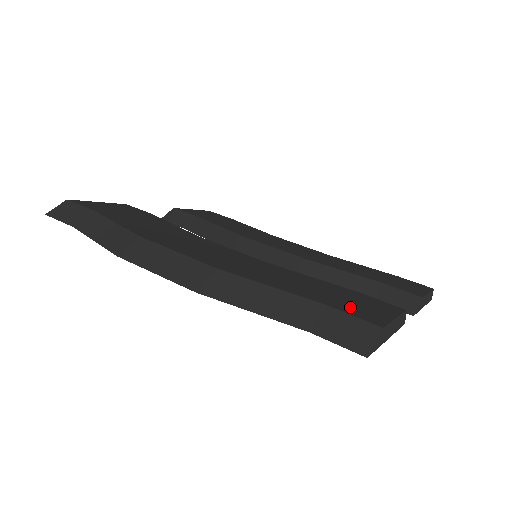
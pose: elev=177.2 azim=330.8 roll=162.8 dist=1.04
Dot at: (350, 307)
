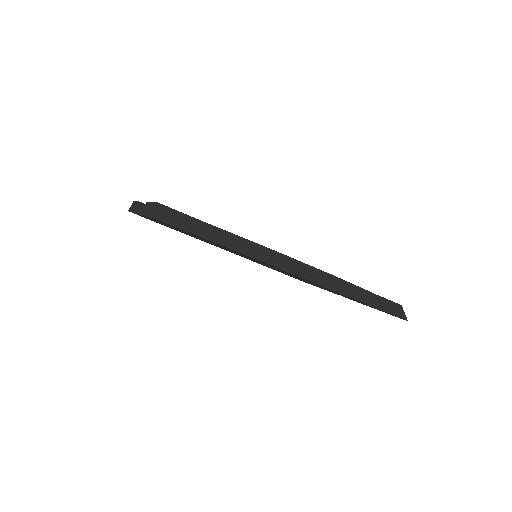
Dot at: occluded
